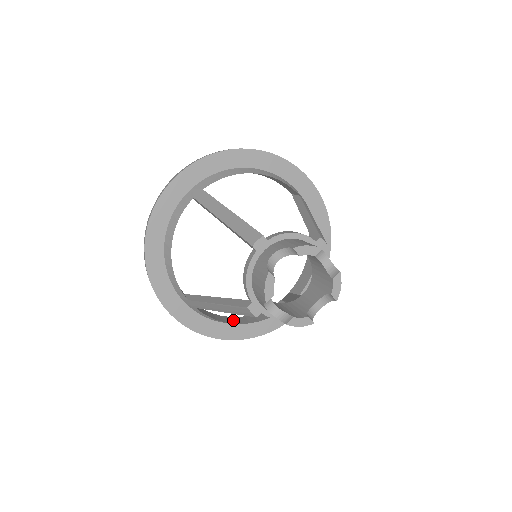
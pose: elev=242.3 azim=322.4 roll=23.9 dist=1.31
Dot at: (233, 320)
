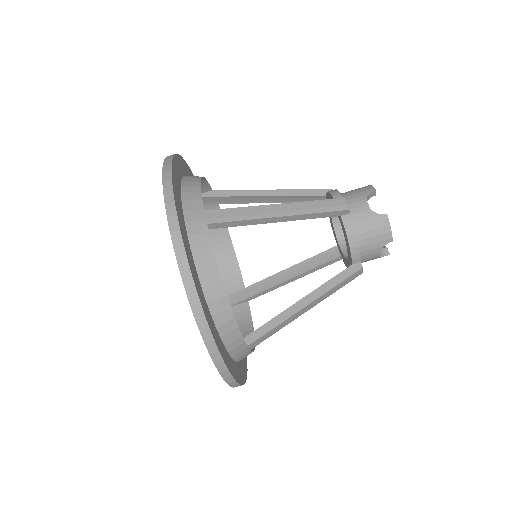
Dot at: (210, 291)
